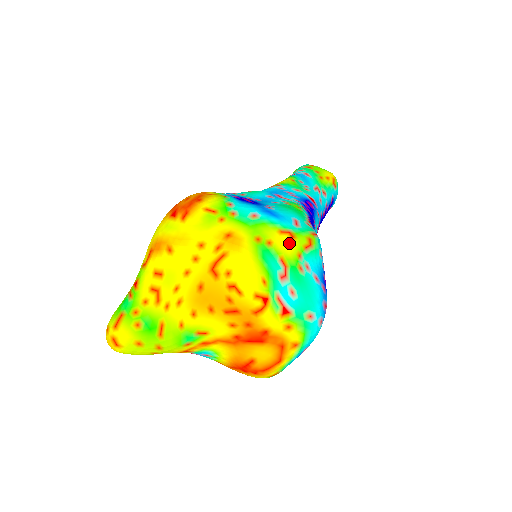
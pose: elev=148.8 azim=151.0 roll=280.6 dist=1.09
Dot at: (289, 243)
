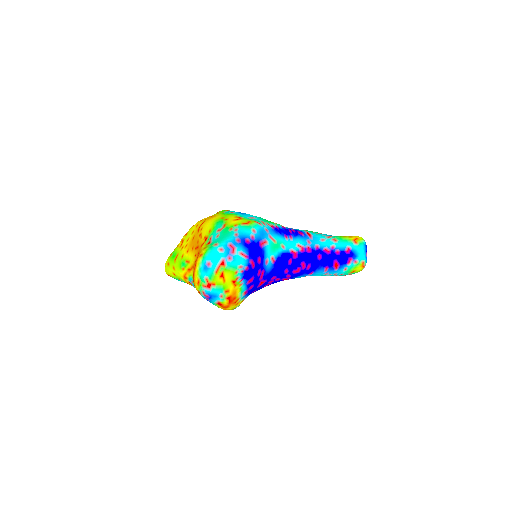
Dot at: (235, 220)
